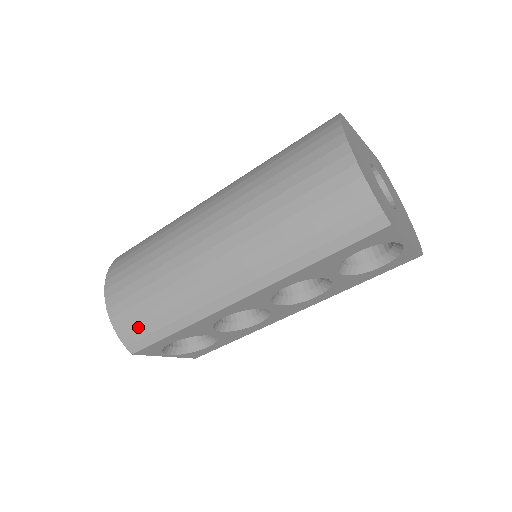
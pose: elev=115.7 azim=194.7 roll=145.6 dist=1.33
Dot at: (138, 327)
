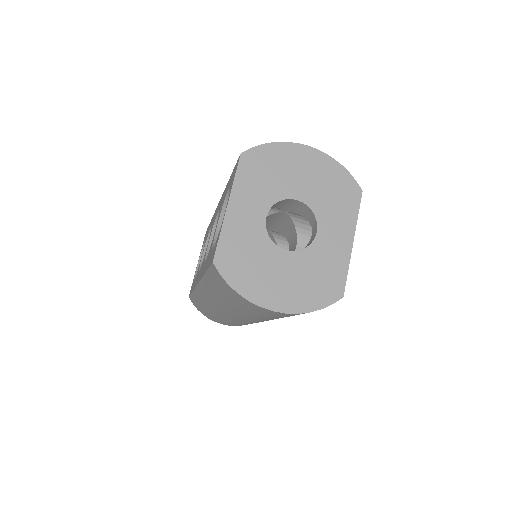
Dot at: occluded
